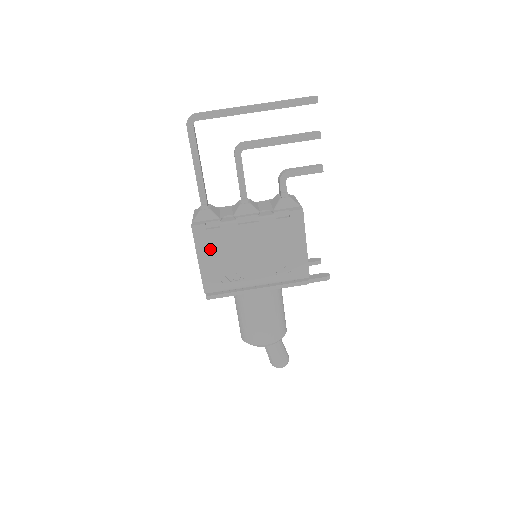
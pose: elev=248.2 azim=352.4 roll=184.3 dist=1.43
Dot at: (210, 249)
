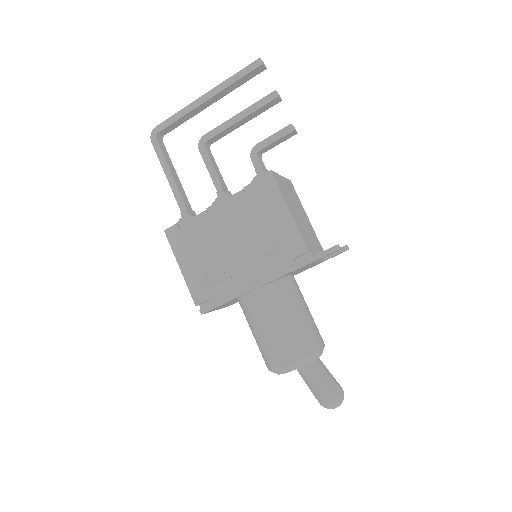
Dot at: (188, 251)
